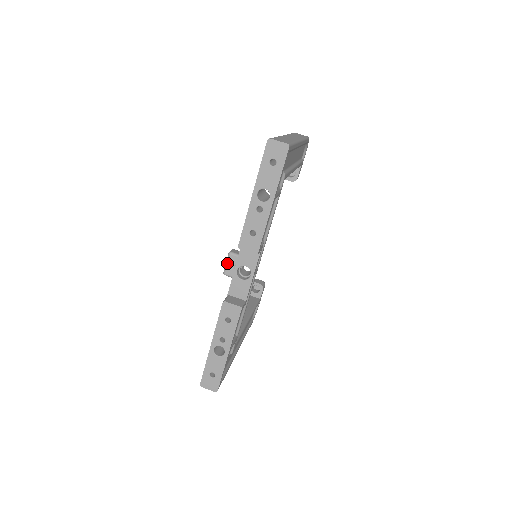
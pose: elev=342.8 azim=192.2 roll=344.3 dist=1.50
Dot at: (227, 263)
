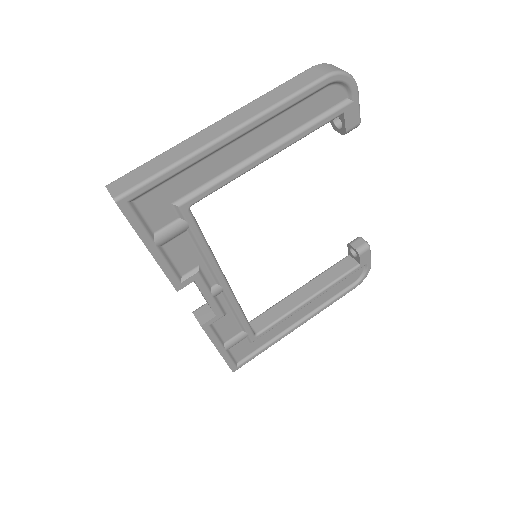
Dot at: occluded
